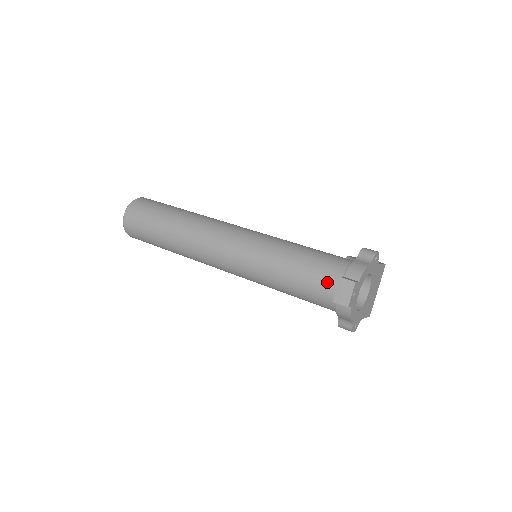
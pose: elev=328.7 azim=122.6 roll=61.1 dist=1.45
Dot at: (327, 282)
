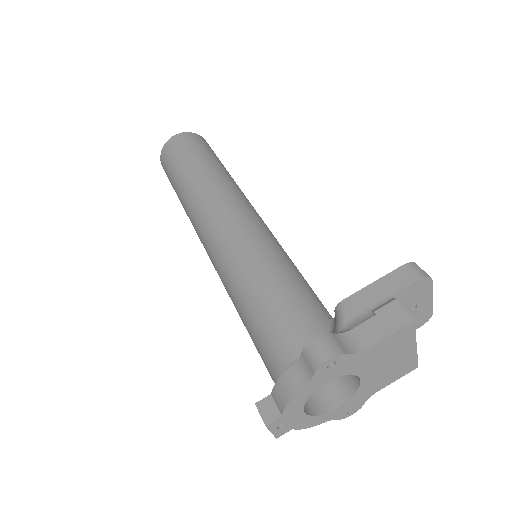
Dot at: (271, 377)
